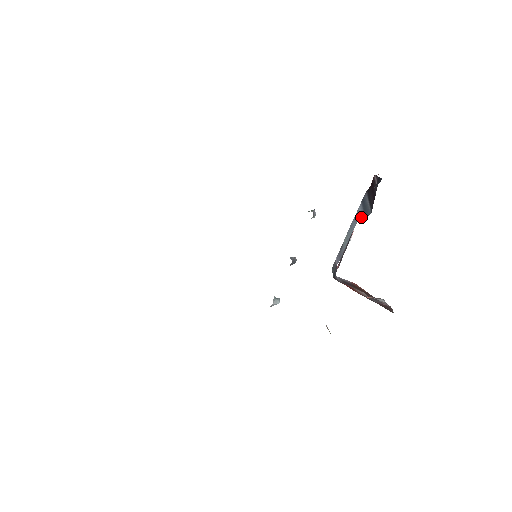
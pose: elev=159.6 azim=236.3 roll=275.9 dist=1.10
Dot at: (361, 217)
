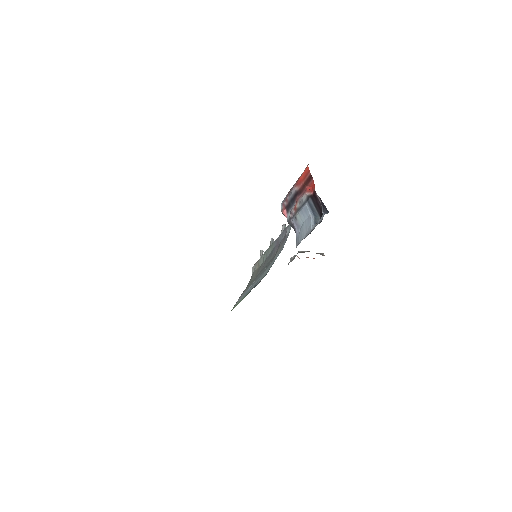
Dot at: (312, 215)
